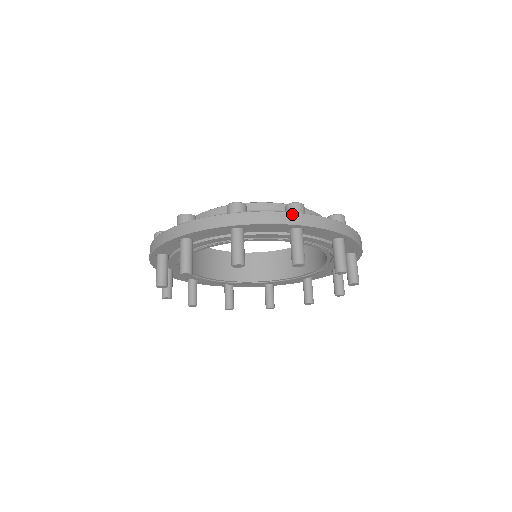
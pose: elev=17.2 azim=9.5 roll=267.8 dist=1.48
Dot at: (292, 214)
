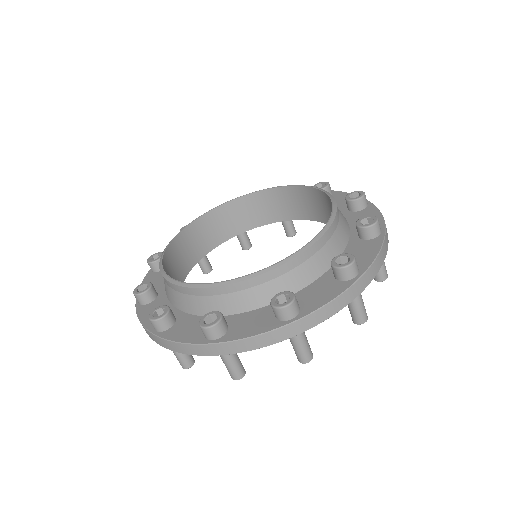
Dot at: (354, 287)
